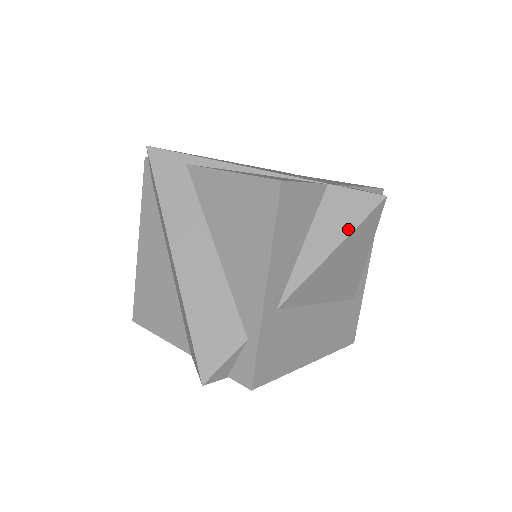
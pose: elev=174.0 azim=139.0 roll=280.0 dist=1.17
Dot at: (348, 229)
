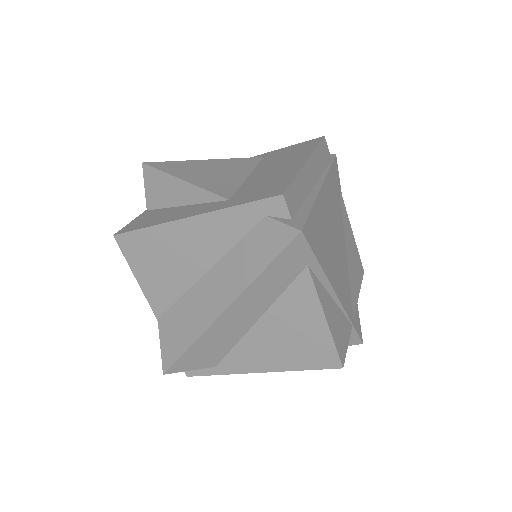
Dot at: occluded
